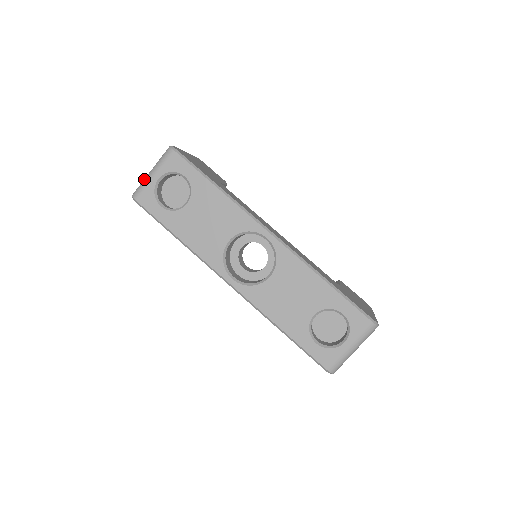
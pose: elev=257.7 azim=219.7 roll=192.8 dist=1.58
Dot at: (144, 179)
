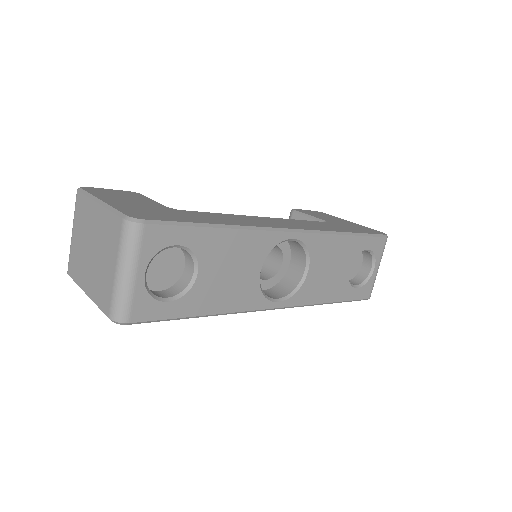
Dot at: (119, 289)
